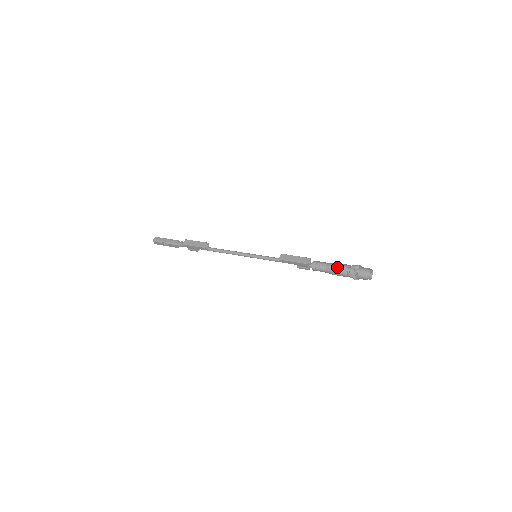
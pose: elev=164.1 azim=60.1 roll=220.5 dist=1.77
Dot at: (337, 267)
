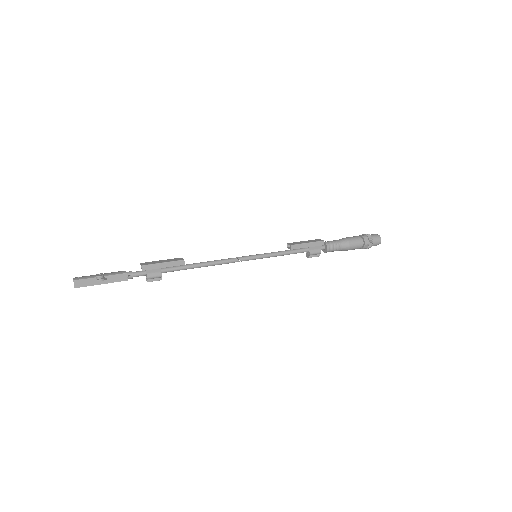
Dot at: (350, 237)
